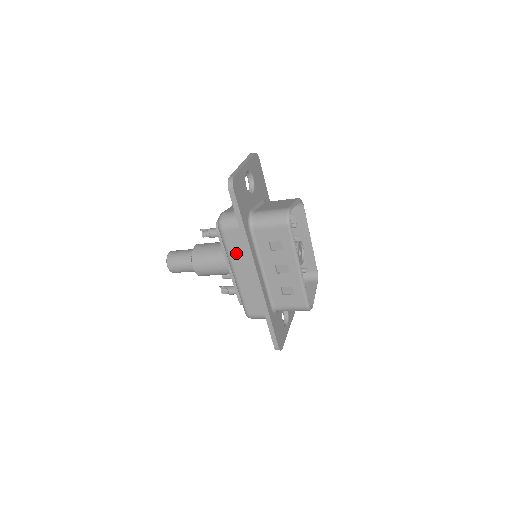
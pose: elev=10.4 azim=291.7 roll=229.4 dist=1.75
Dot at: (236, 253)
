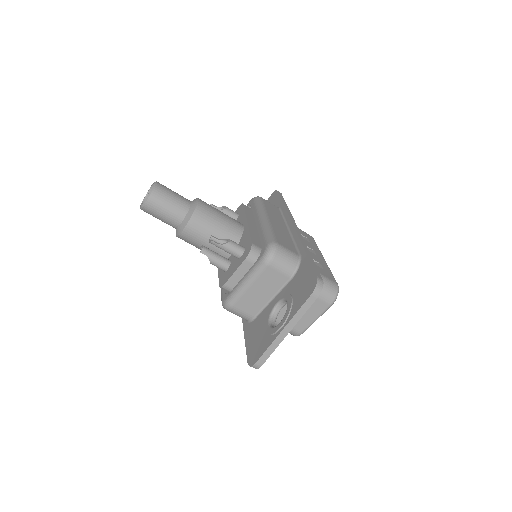
Dot at: (272, 211)
